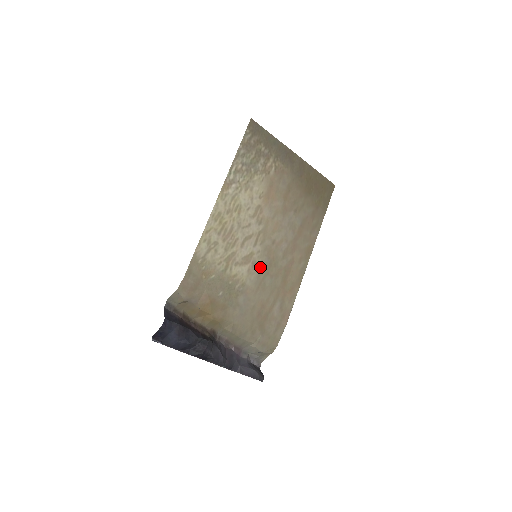
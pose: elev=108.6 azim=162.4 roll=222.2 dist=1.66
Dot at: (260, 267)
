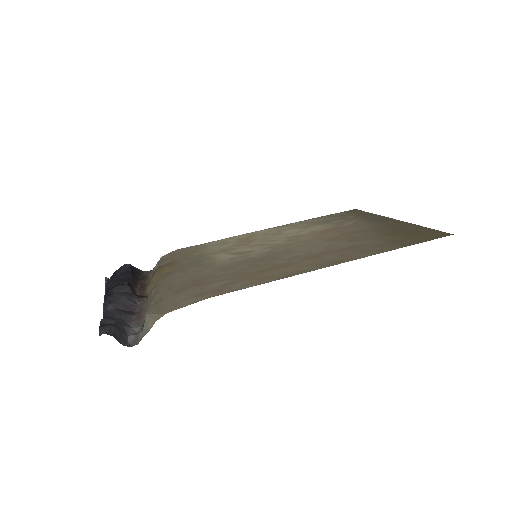
Dot at: (248, 259)
